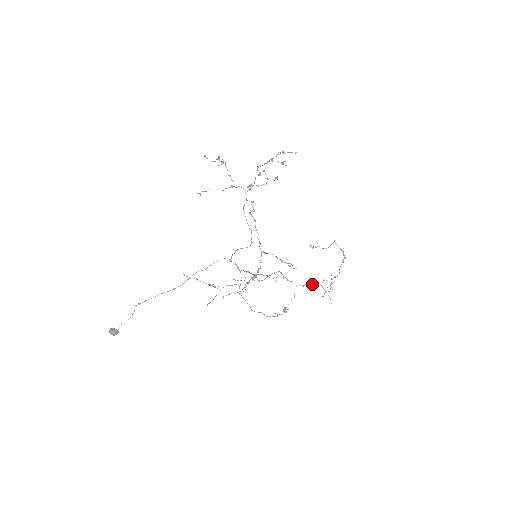
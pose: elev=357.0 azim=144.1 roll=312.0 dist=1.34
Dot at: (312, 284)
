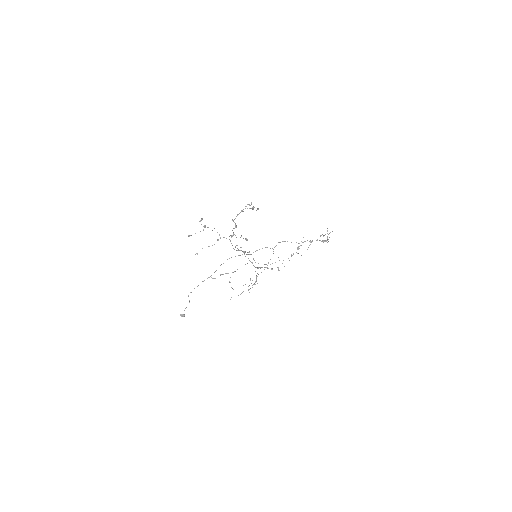
Dot at: occluded
